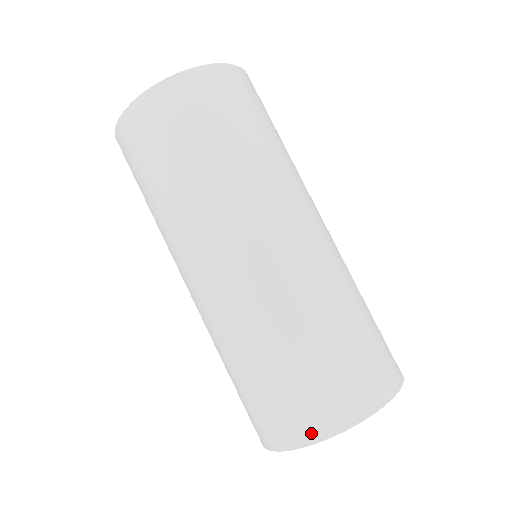
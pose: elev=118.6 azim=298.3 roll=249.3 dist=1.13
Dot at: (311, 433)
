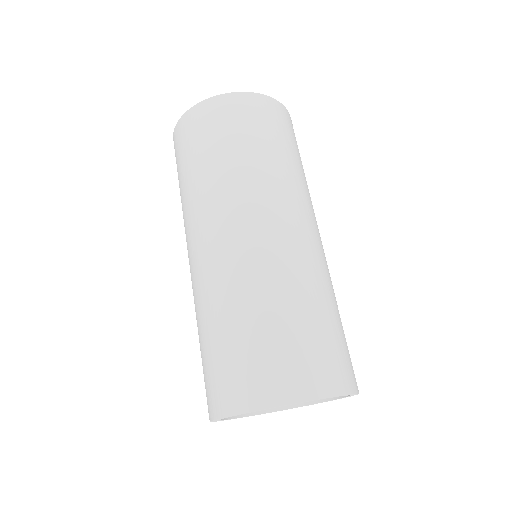
Dot at: (234, 404)
